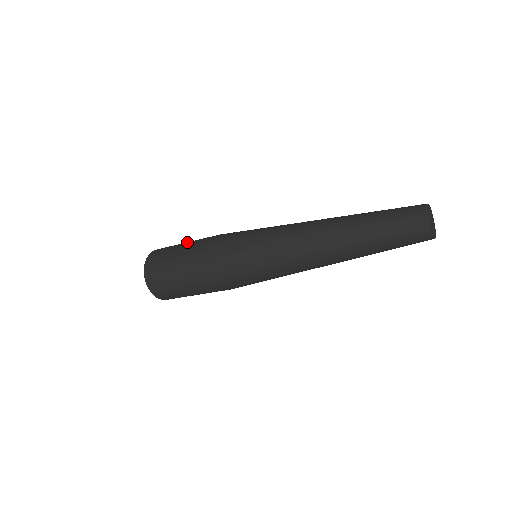
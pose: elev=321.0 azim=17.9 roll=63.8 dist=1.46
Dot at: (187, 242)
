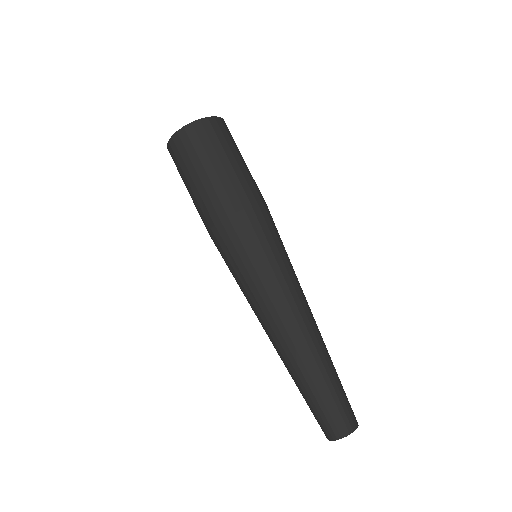
Dot at: (235, 163)
